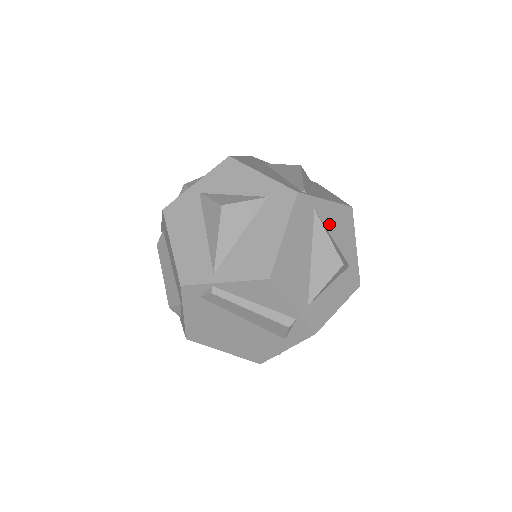
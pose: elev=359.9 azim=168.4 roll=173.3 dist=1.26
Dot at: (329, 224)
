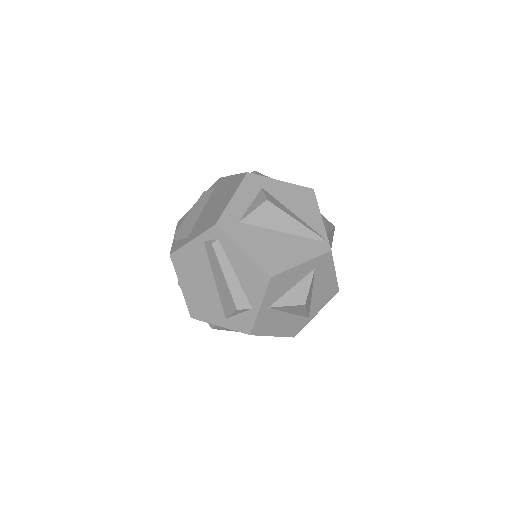
Dot at: occluded
